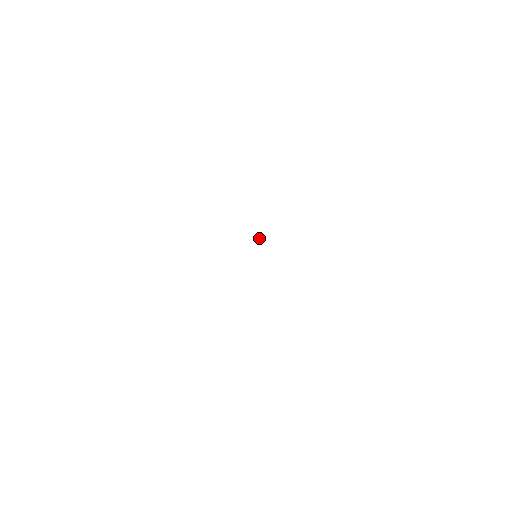
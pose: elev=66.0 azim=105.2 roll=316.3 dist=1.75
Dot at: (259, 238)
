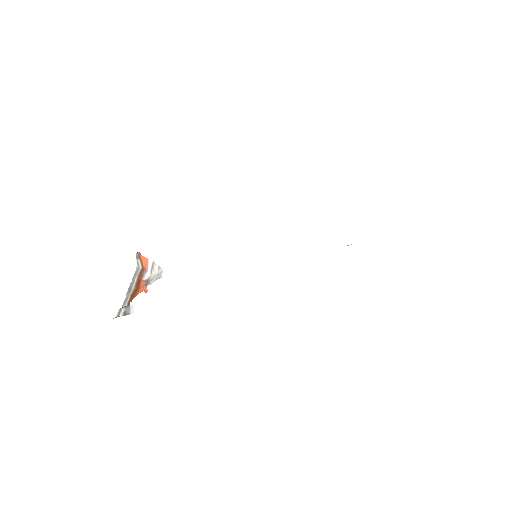
Dot at: occluded
